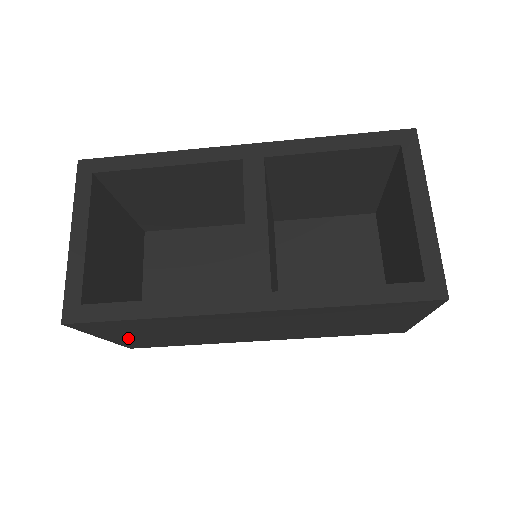
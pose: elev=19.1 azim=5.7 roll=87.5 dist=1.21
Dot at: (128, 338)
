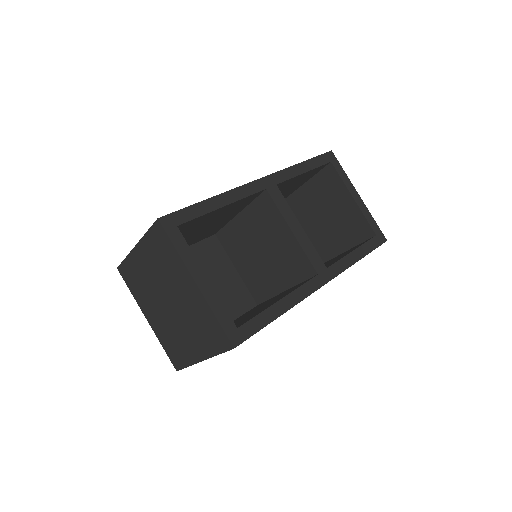
Dot at: occluded
